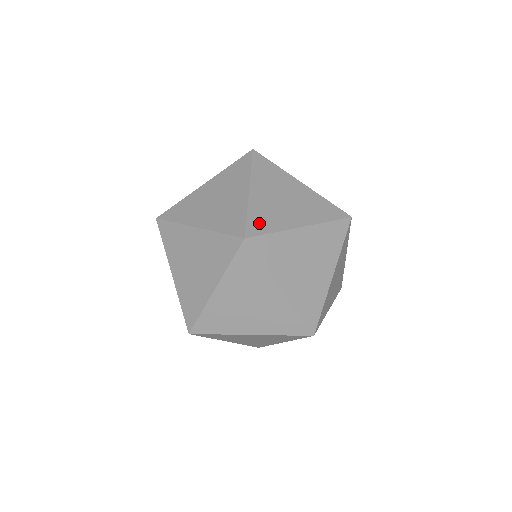
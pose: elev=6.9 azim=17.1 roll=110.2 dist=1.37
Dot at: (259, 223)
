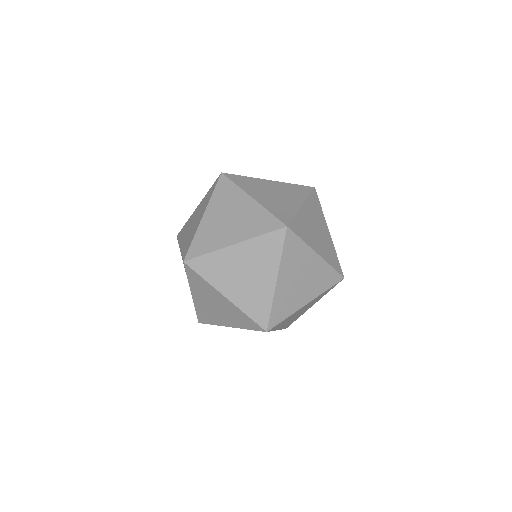
Dot at: (199, 246)
